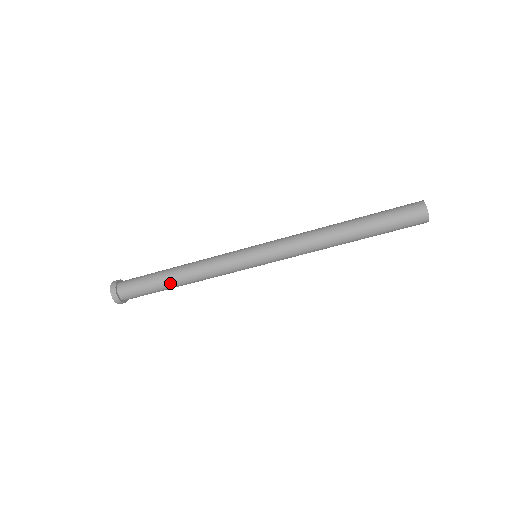
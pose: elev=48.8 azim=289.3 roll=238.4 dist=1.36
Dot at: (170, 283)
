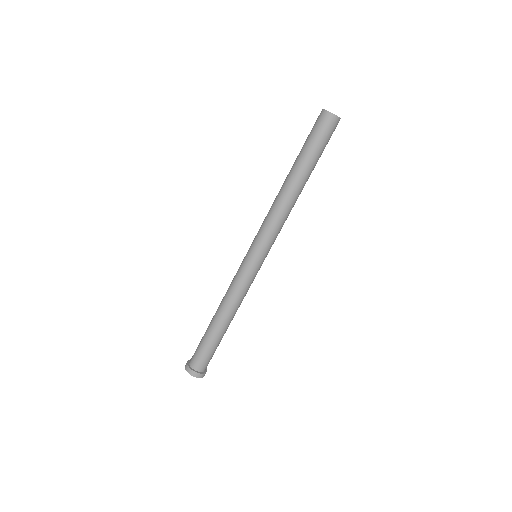
Dot at: (216, 328)
